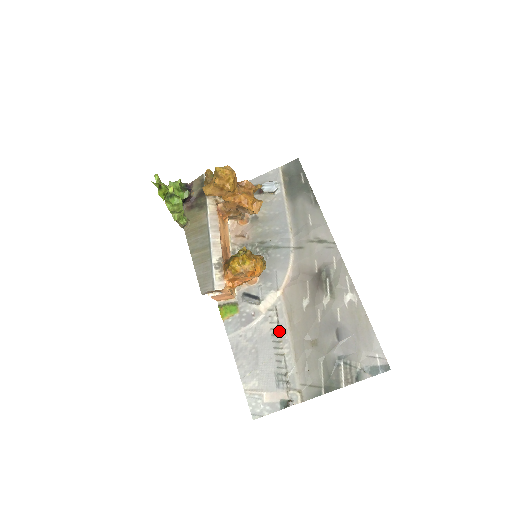
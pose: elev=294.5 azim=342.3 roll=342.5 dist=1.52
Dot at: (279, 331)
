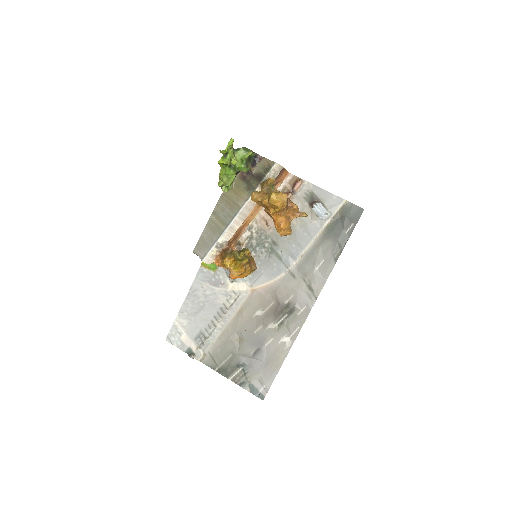
Dot at: (227, 311)
